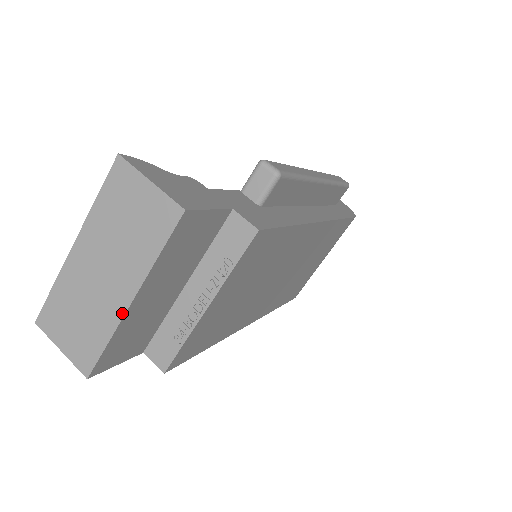
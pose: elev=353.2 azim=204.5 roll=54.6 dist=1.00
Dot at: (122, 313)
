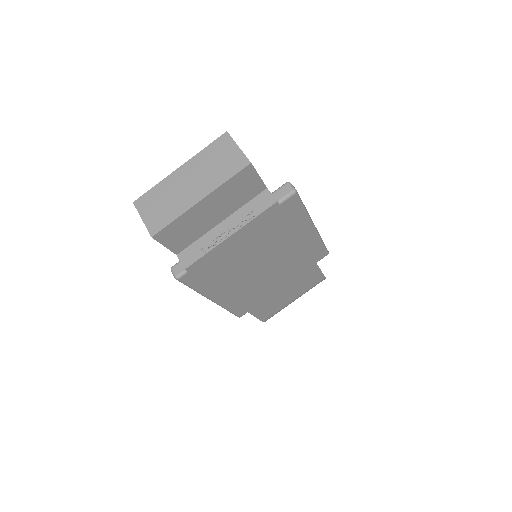
Dot at: (192, 205)
